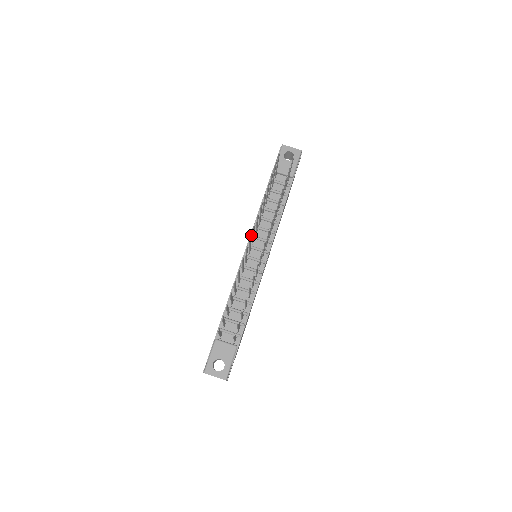
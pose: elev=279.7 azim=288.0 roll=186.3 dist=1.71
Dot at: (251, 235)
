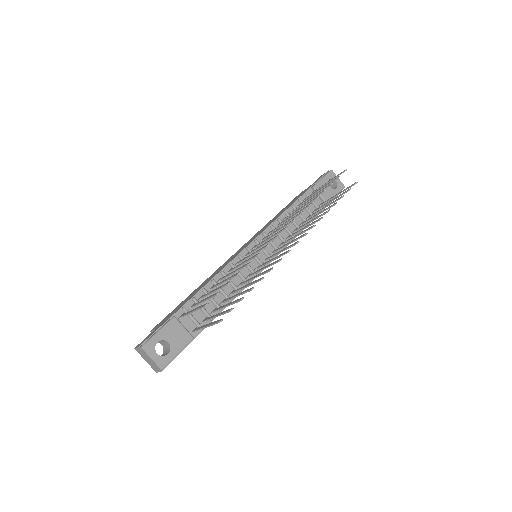
Dot at: (286, 227)
